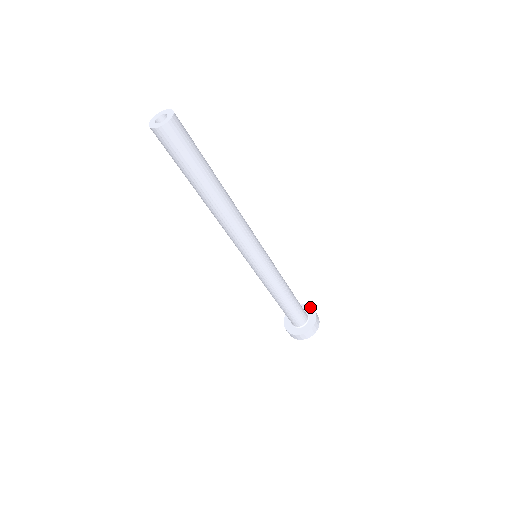
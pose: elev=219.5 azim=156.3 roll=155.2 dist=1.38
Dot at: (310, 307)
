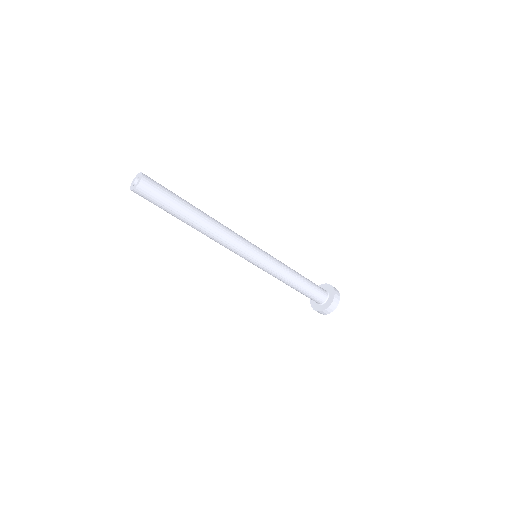
Dot at: (330, 285)
